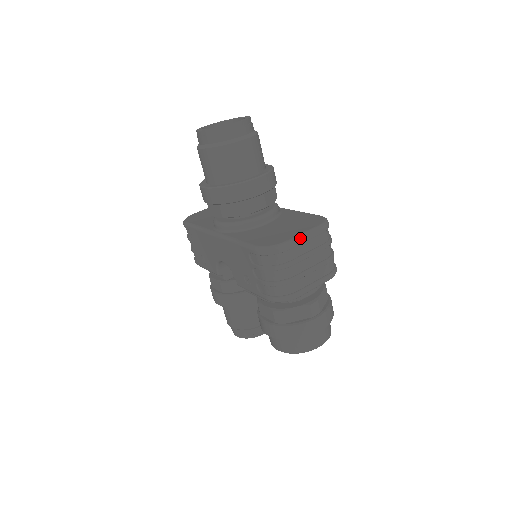
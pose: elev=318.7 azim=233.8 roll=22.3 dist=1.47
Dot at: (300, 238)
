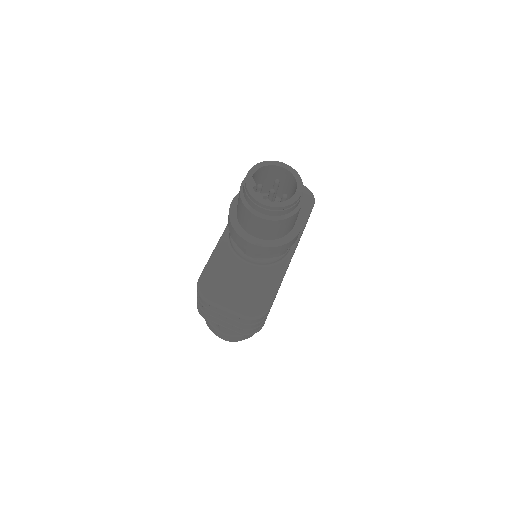
Dot at: (222, 308)
